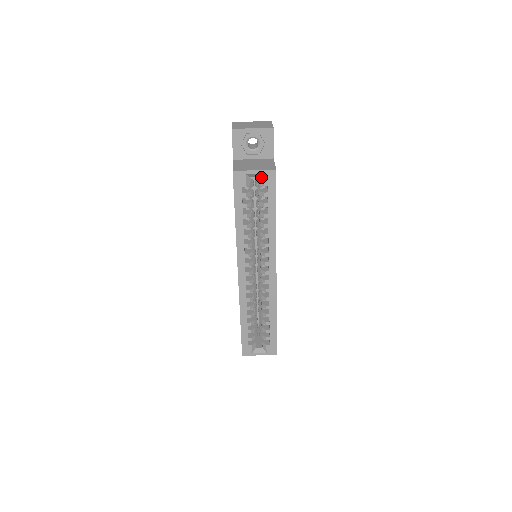
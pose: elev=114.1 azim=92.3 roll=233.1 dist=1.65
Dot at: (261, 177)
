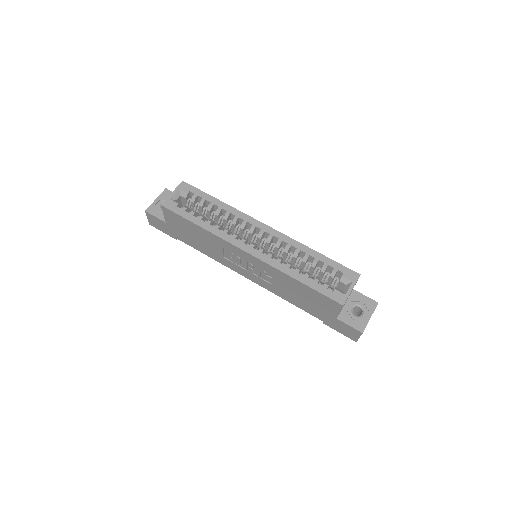
Dot at: (181, 193)
